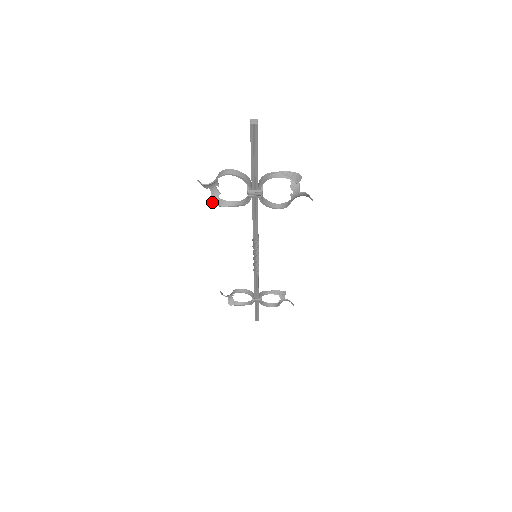
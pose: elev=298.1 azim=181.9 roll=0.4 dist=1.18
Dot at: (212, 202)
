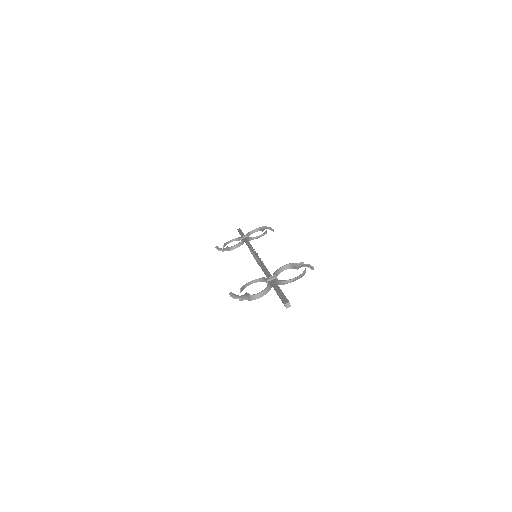
Dot at: occluded
